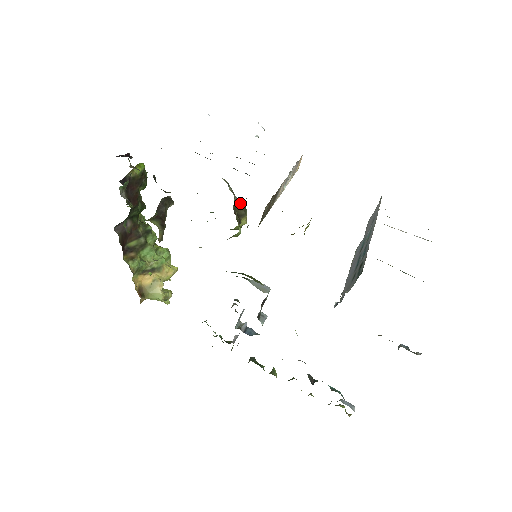
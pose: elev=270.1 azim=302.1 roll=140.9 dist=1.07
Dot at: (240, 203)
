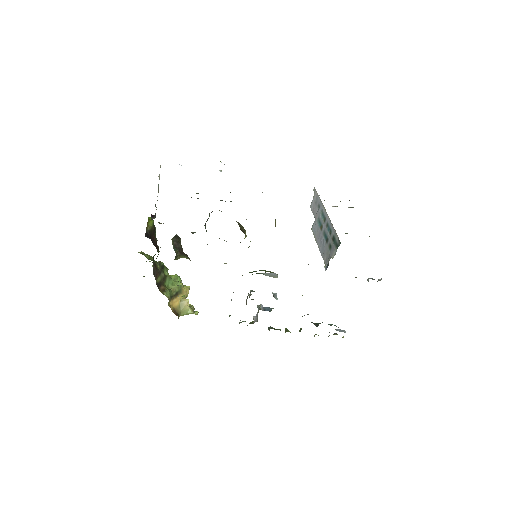
Dot at: (239, 224)
